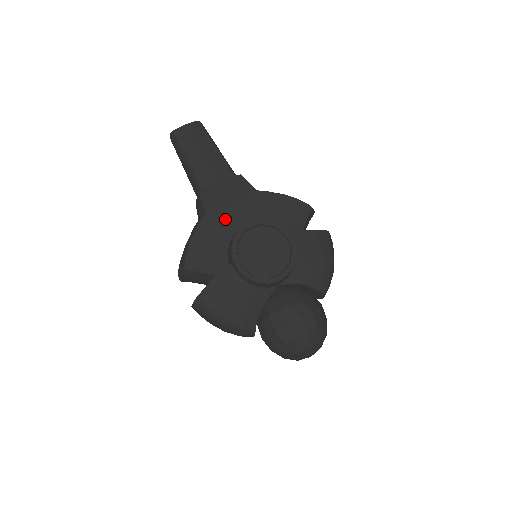
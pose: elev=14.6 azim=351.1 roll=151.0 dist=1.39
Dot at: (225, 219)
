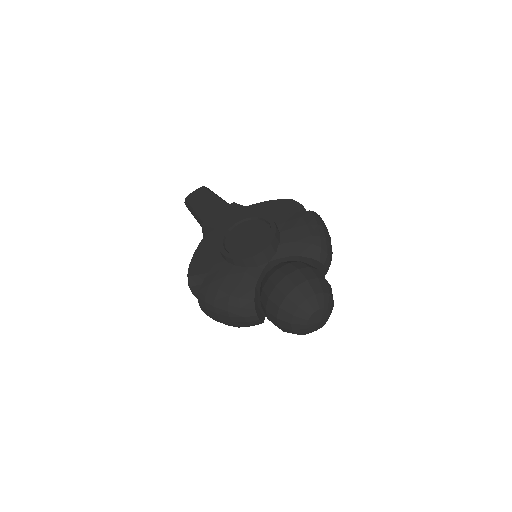
Dot at: (221, 233)
